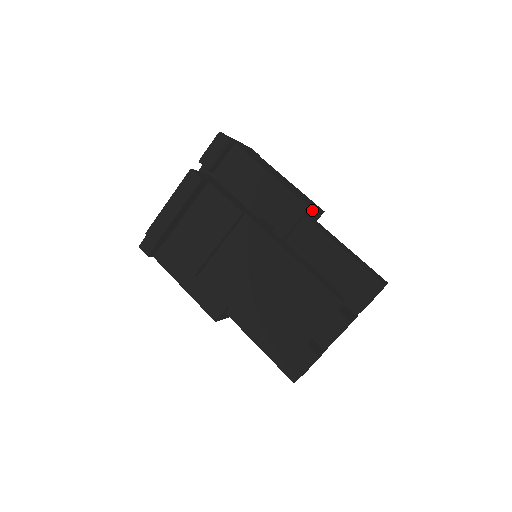
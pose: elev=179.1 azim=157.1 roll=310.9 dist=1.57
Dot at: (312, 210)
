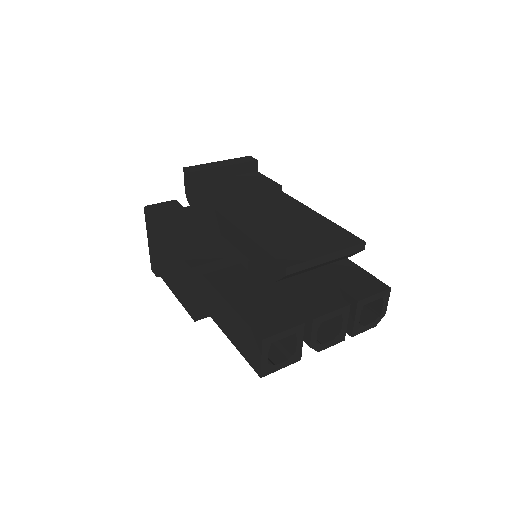
Dot at: occluded
